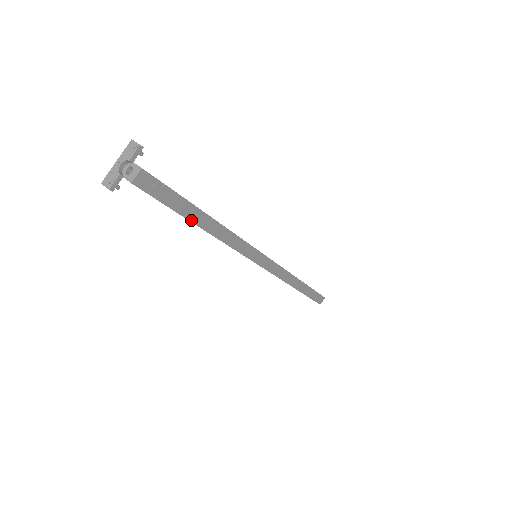
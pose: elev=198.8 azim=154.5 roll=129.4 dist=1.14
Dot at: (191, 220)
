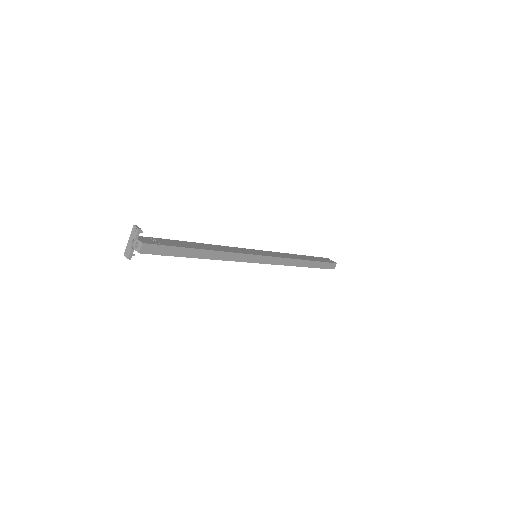
Dot at: (189, 257)
